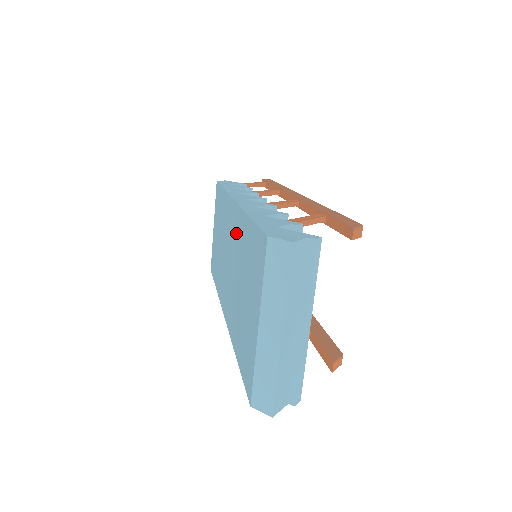
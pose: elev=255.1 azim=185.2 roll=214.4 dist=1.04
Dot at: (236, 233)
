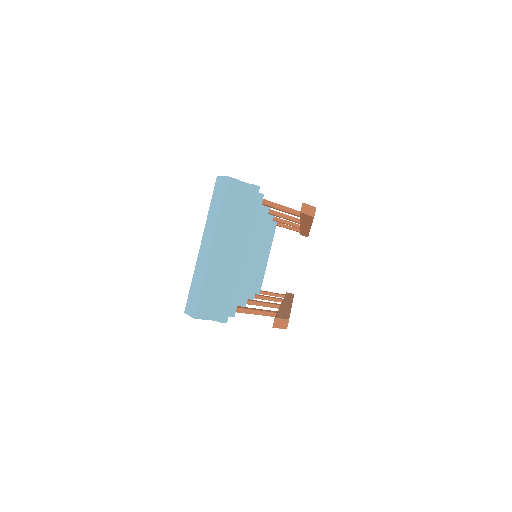
Dot at: occluded
